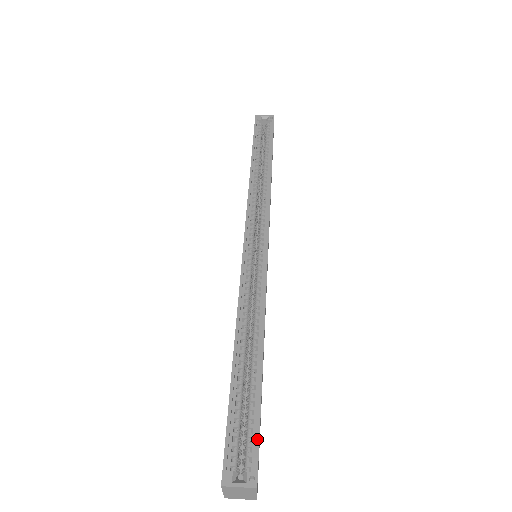
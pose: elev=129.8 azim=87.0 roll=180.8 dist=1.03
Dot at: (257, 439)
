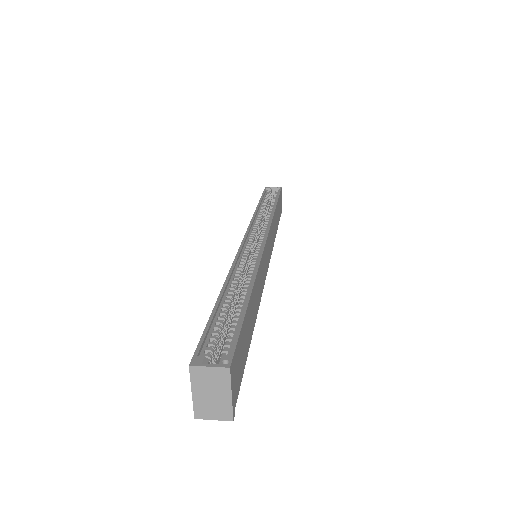
Dot at: (236, 337)
